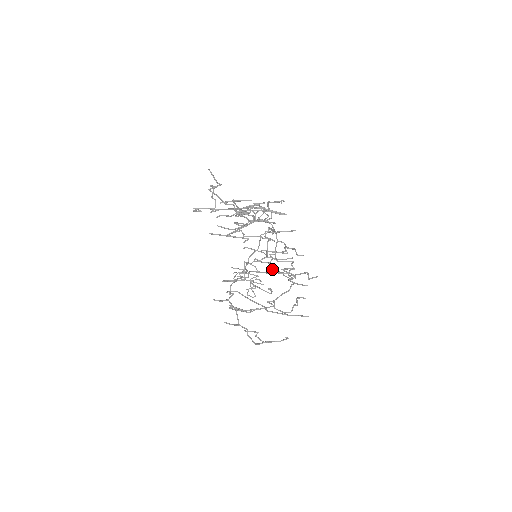
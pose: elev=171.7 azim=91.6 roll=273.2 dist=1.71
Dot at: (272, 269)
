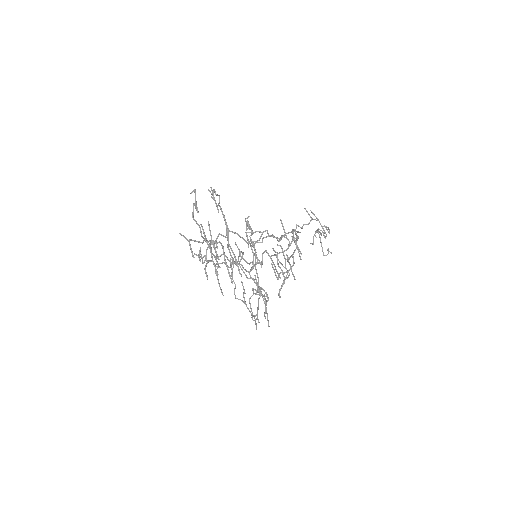
Dot at: (285, 265)
